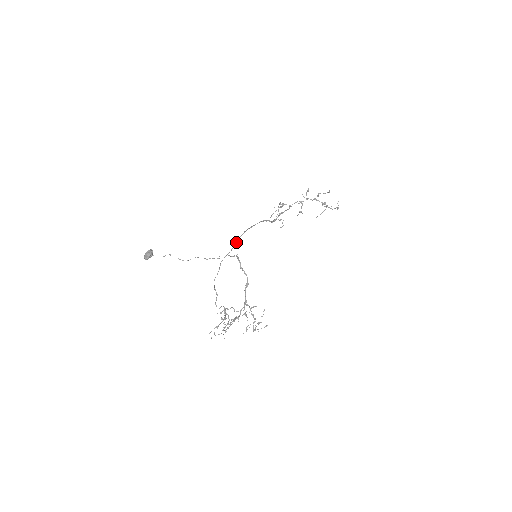
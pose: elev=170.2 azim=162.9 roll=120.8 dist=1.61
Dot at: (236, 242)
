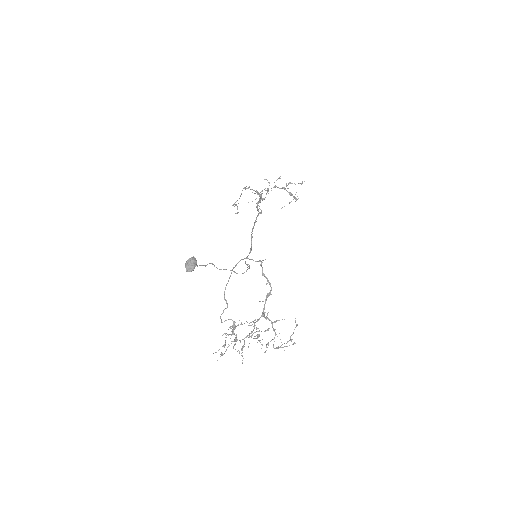
Dot at: (251, 241)
